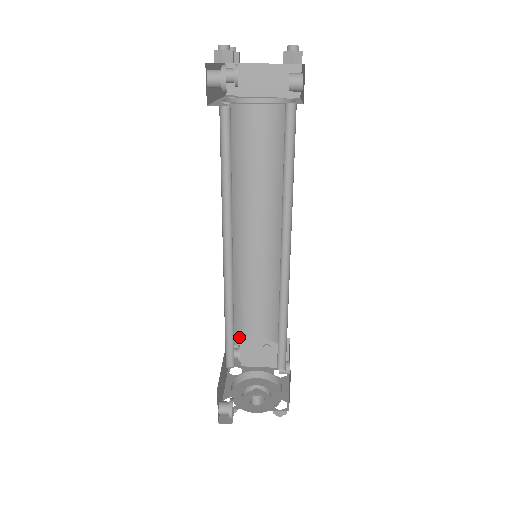
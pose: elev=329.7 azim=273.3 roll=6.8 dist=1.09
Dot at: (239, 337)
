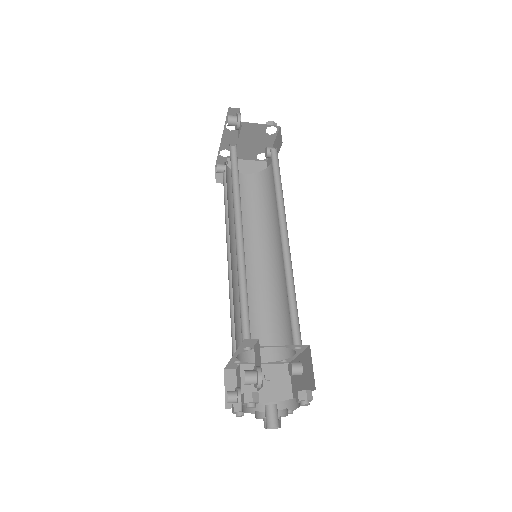
Dot at: (241, 355)
